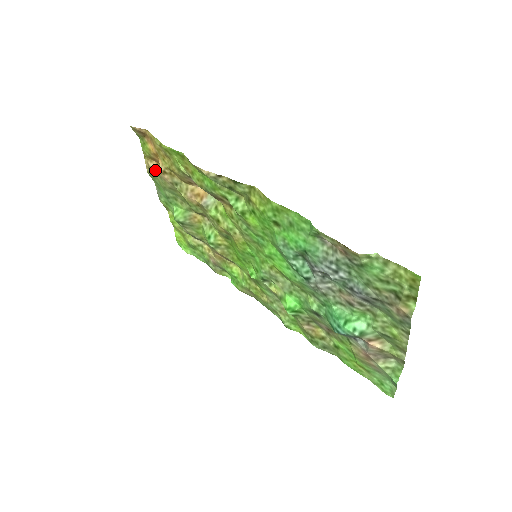
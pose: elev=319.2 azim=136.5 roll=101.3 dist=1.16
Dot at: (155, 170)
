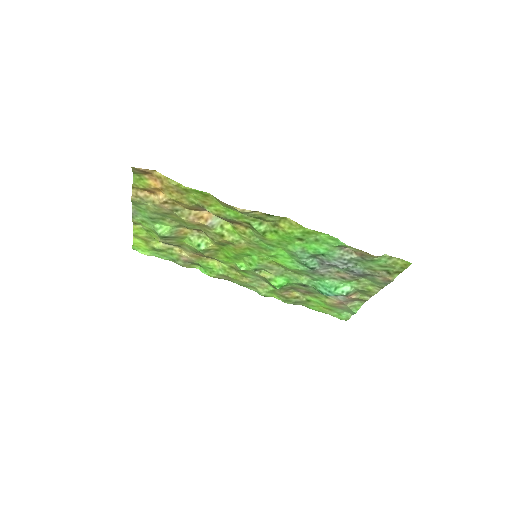
Dot at: (146, 199)
